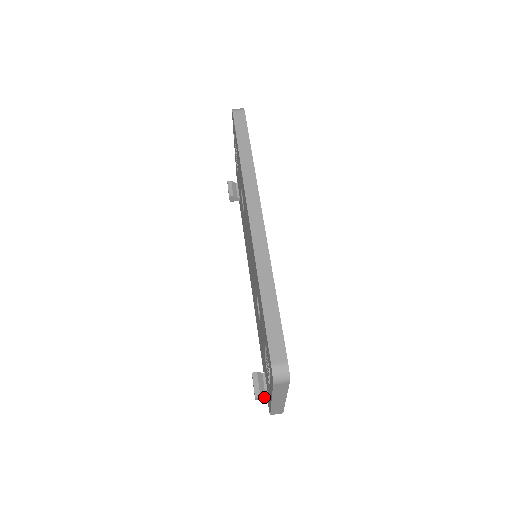
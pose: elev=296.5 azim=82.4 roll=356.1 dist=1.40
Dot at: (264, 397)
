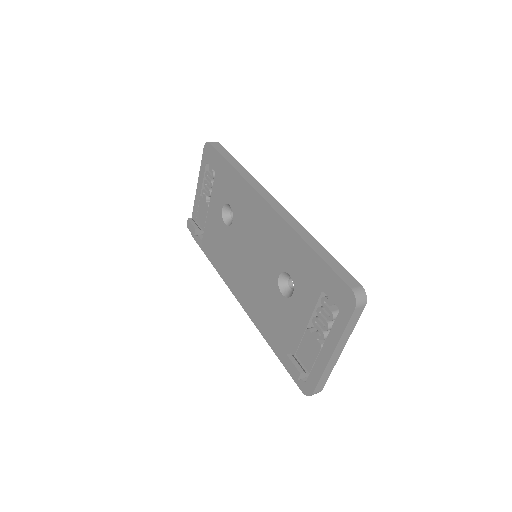
Dot at: (306, 373)
